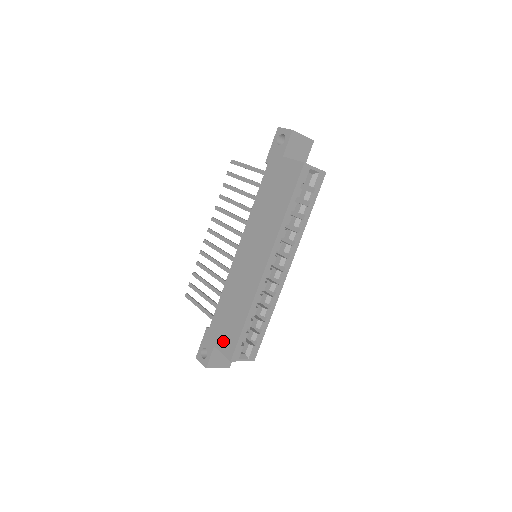
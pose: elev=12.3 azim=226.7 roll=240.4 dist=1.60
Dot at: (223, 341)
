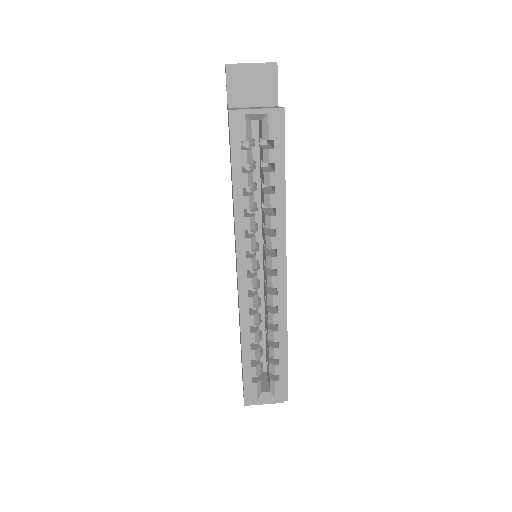
Dot at: (242, 374)
